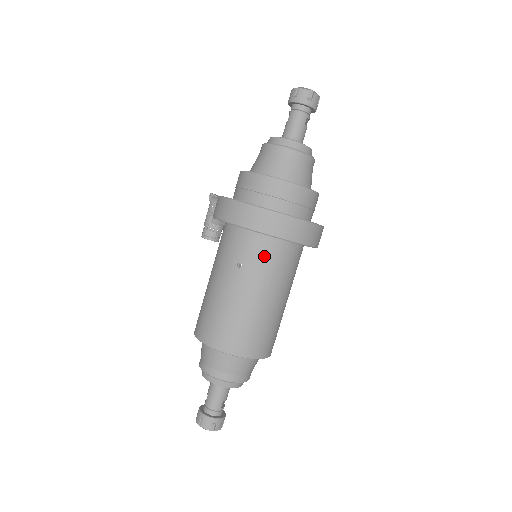
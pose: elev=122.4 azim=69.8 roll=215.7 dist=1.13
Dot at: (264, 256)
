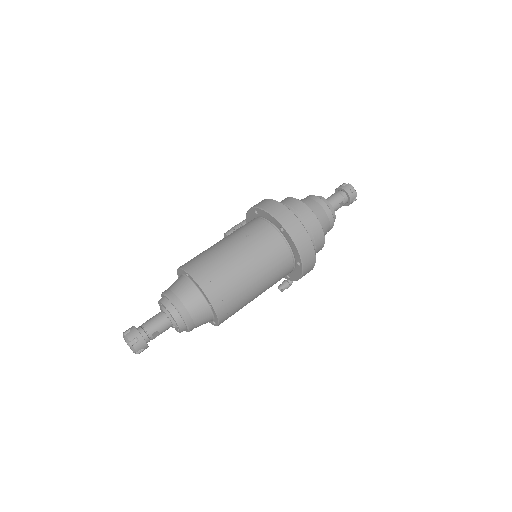
Dot at: (268, 240)
